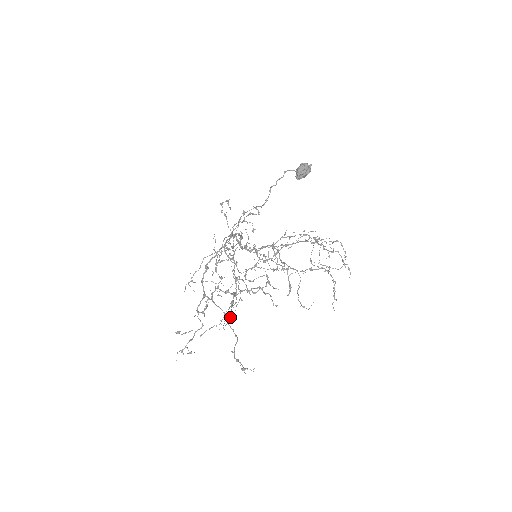
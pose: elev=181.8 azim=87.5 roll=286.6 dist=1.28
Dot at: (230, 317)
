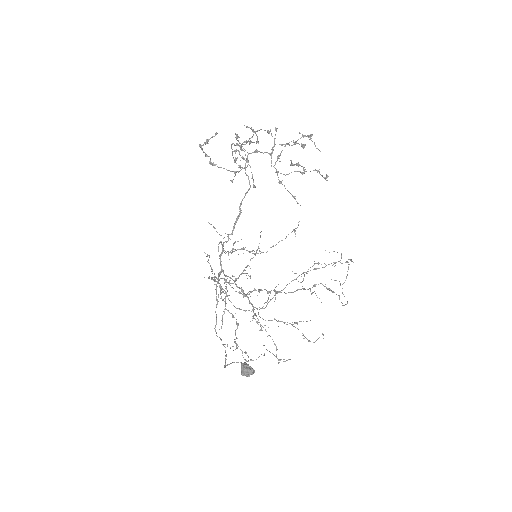
Dot at: (237, 348)
